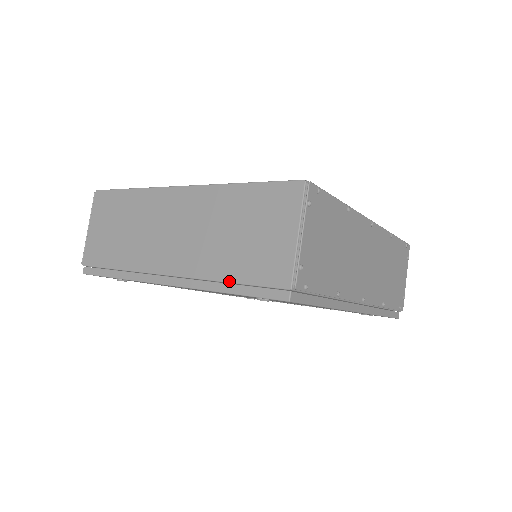
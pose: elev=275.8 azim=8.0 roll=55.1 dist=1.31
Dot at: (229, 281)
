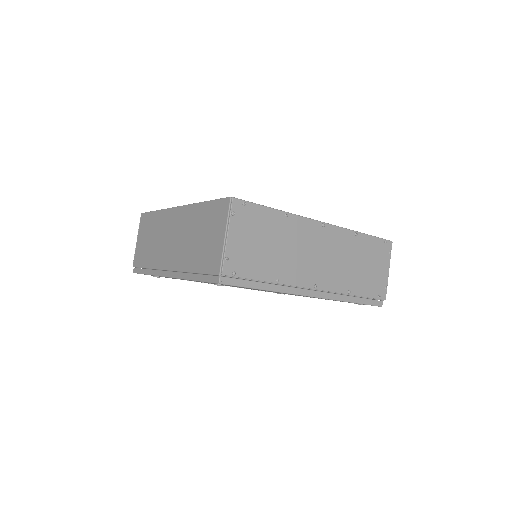
Dot at: (194, 272)
